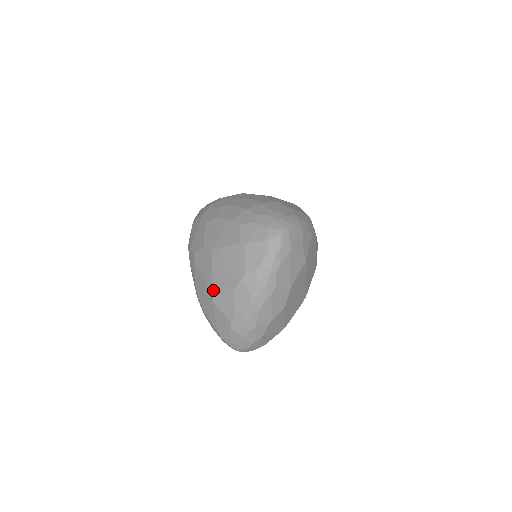
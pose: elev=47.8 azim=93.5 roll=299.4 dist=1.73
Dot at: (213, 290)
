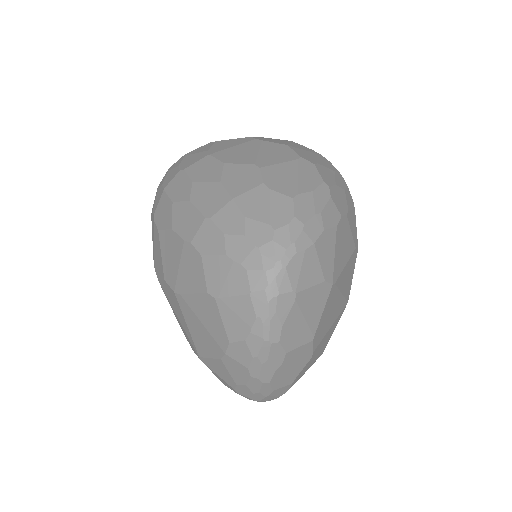
Dot at: (195, 348)
